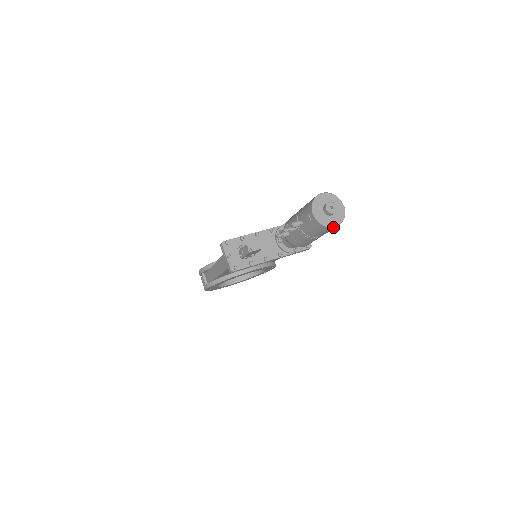
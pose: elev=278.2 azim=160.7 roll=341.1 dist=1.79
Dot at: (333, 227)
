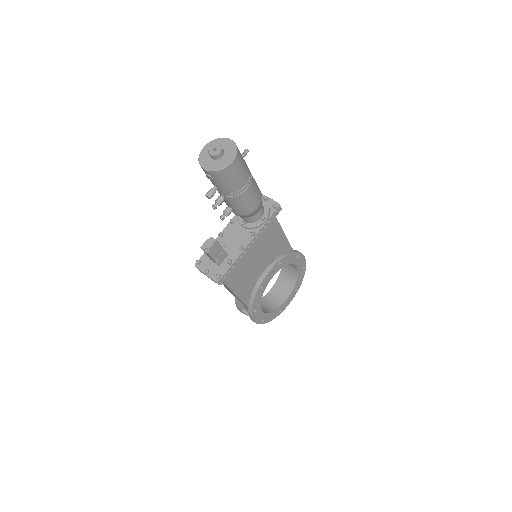
Dot at: (231, 164)
